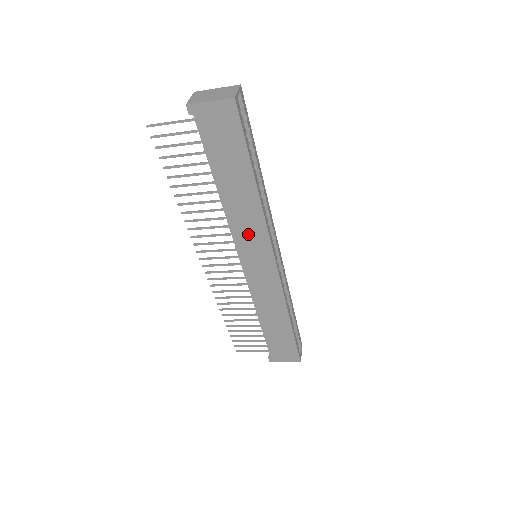
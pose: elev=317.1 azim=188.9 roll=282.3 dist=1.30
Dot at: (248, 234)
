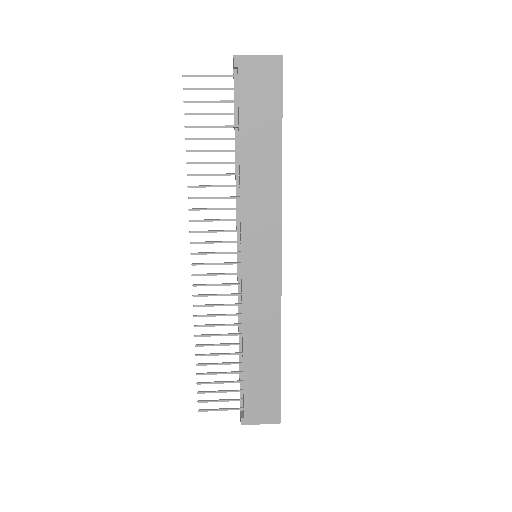
Dot at: (259, 217)
